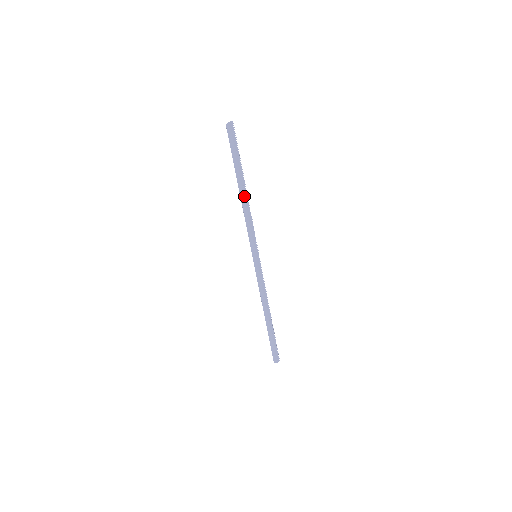
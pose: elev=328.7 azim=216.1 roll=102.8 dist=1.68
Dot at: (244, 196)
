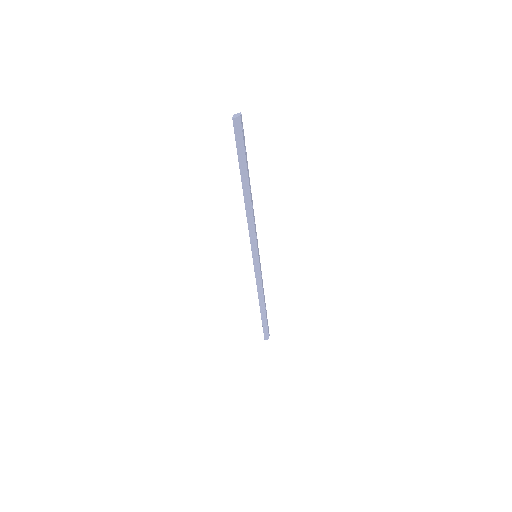
Dot at: (251, 201)
